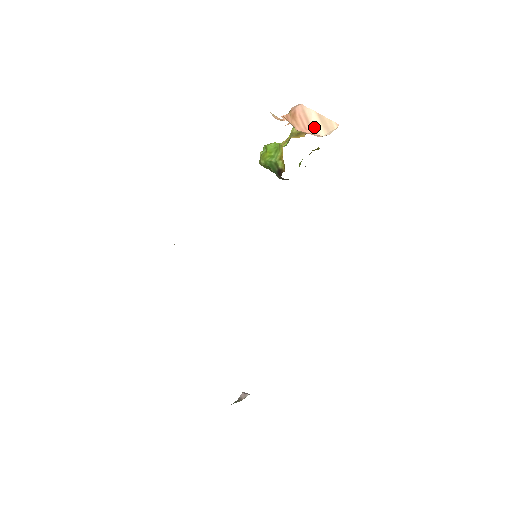
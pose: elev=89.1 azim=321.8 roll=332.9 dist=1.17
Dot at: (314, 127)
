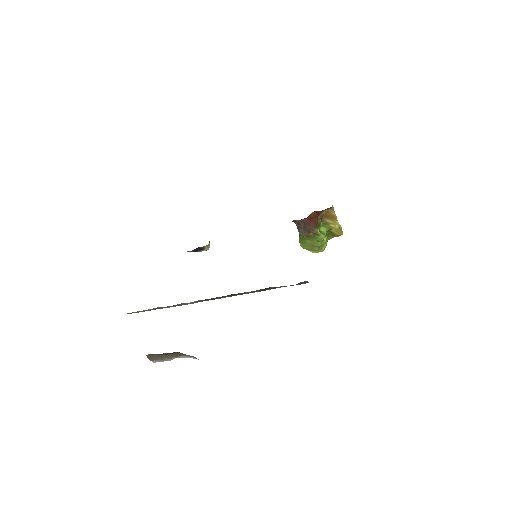
Dot at: occluded
